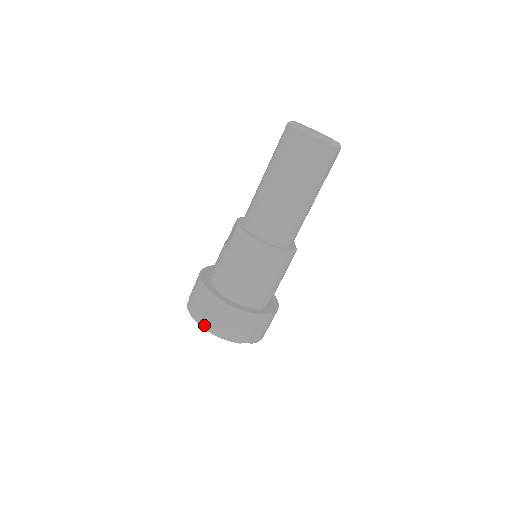
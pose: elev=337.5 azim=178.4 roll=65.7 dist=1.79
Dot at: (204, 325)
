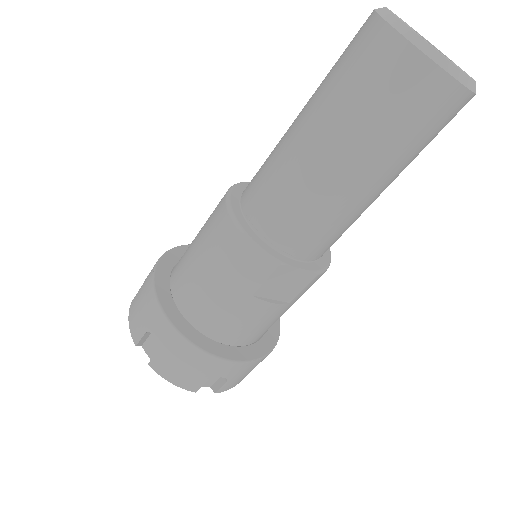
Dot at: occluded
